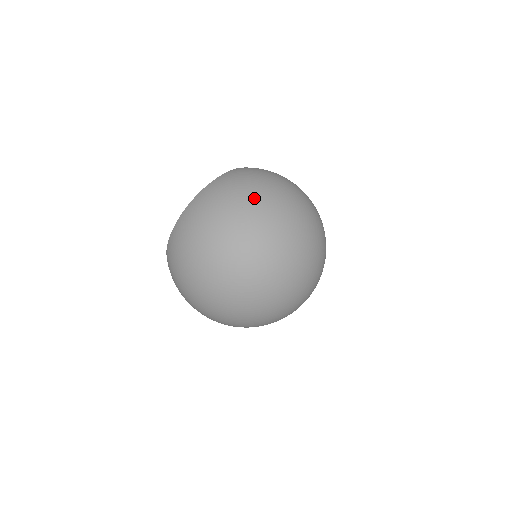
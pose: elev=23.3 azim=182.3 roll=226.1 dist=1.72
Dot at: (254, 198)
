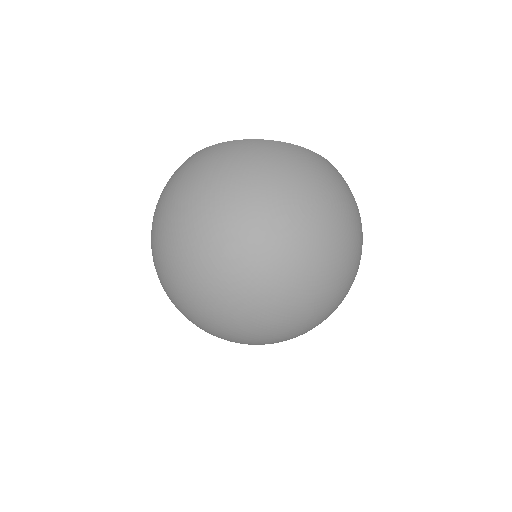
Dot at: (338, 208)
